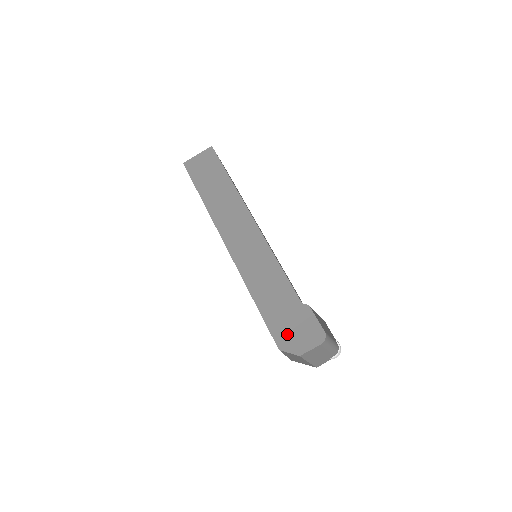
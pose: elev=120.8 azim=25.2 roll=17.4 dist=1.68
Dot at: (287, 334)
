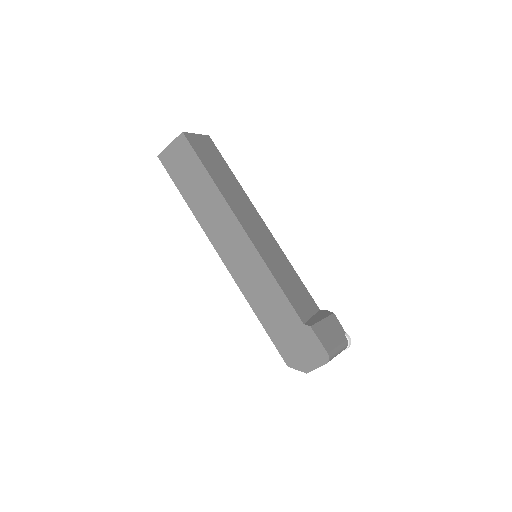
Dot at: (293, 353)
